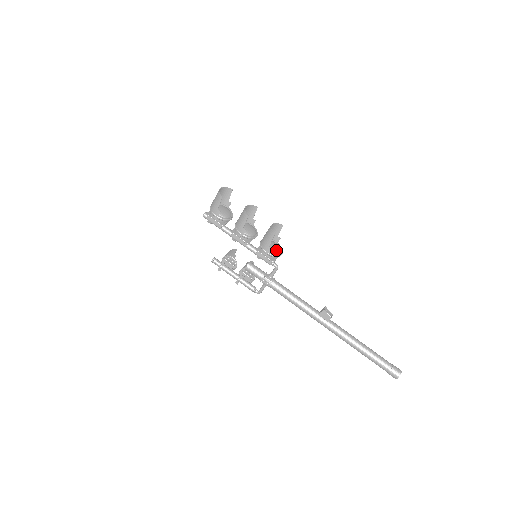
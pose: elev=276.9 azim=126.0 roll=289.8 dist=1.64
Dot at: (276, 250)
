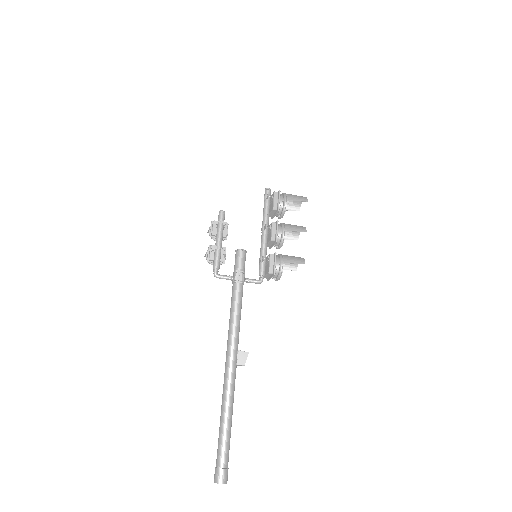
Dot at: occluded
